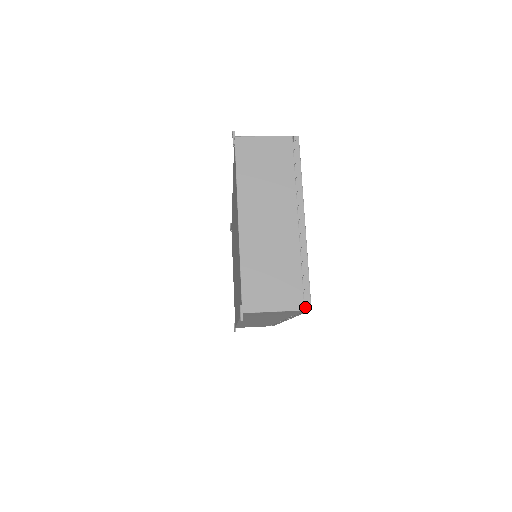
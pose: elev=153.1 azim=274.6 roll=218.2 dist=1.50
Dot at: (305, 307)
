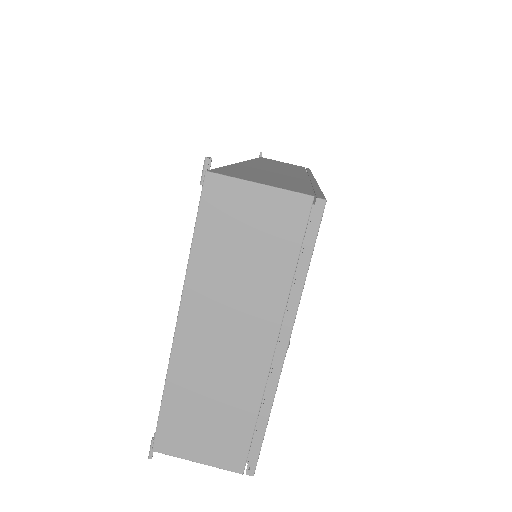
Dot at: occluded
